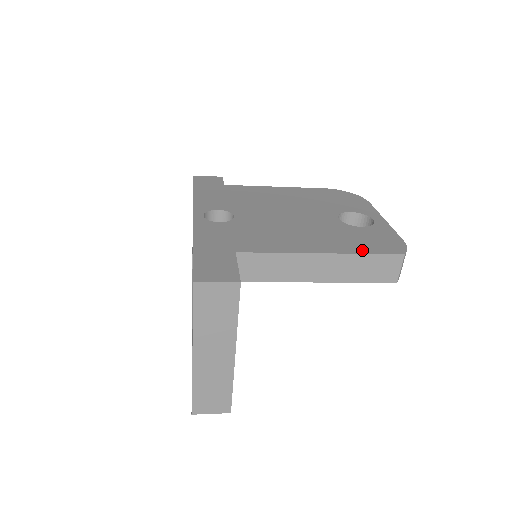
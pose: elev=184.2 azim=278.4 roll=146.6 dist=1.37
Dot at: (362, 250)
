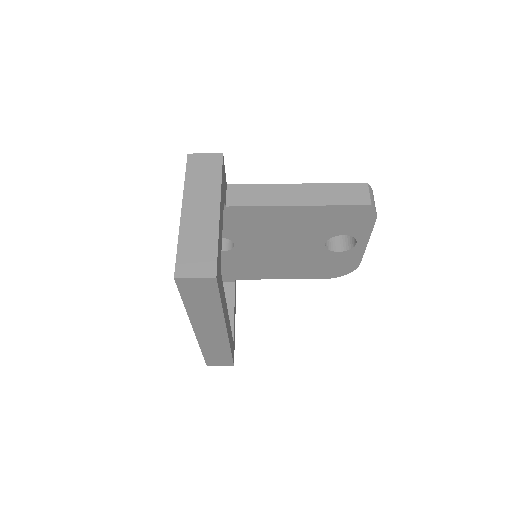
Dot at: occluded
